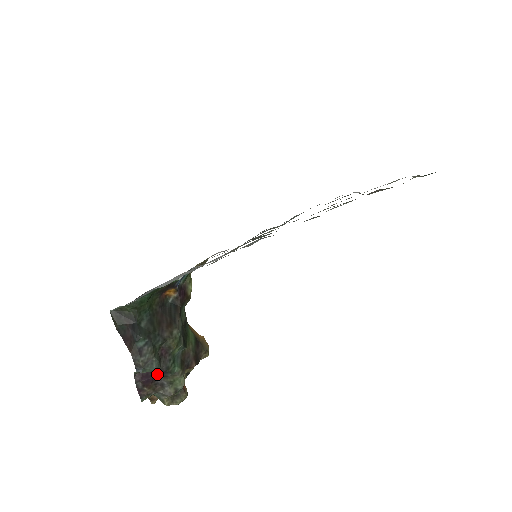
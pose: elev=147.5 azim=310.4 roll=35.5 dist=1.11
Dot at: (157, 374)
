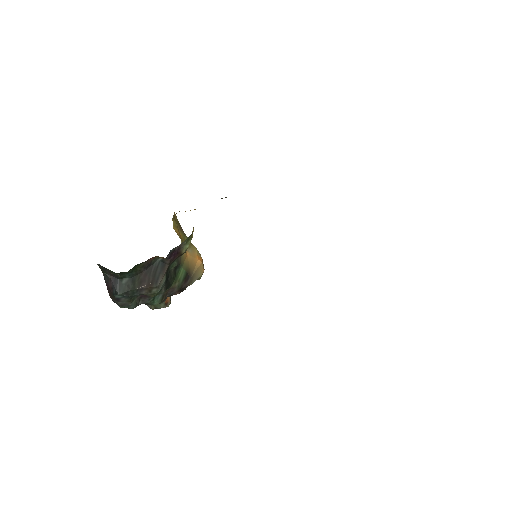
Dot at: occluded
